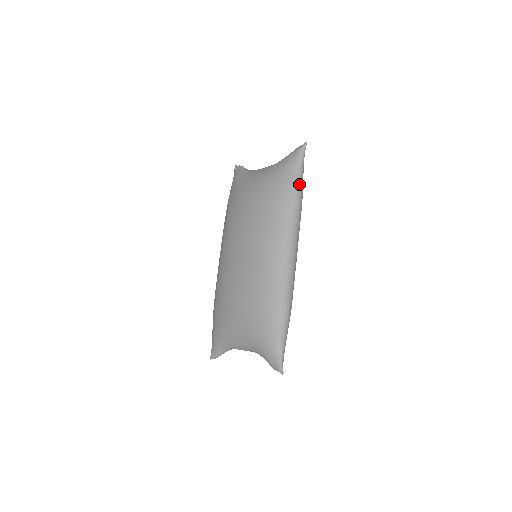
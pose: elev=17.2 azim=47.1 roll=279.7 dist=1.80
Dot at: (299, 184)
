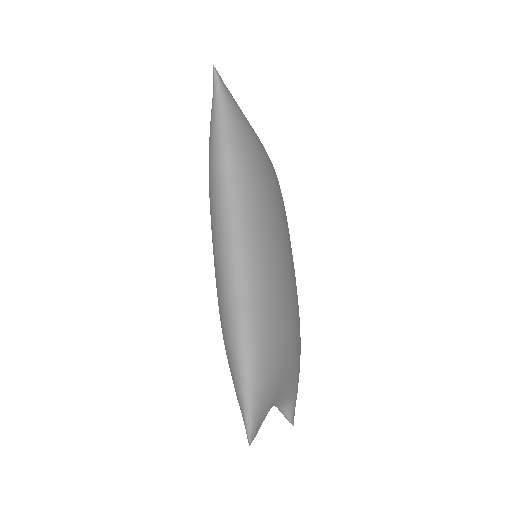
Dot at: (218, 128)
